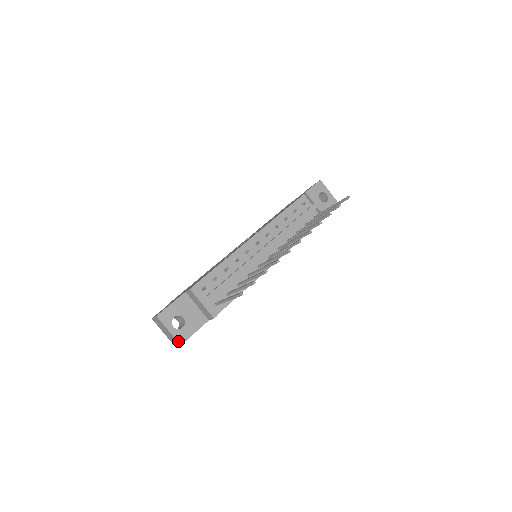
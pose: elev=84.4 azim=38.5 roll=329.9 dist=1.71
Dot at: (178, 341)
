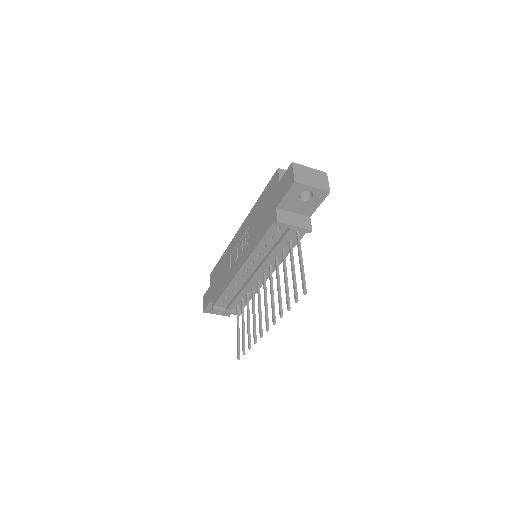
Dot at: occluded
